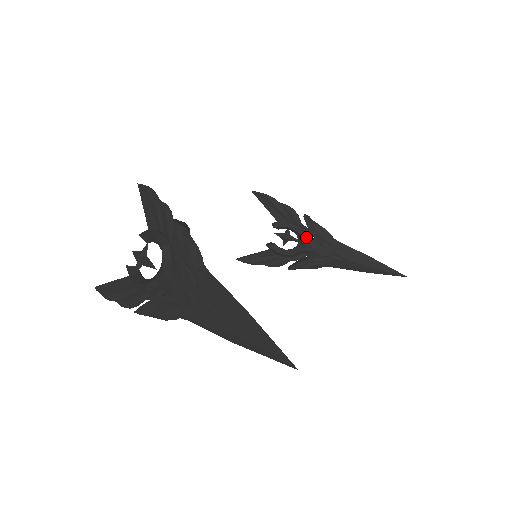
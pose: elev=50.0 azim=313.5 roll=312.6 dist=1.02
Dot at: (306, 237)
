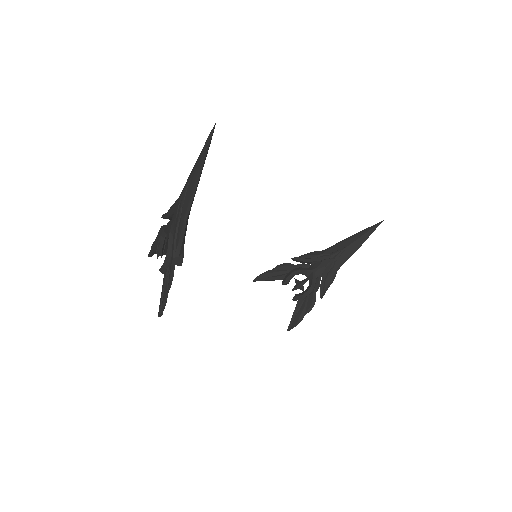
Dot at: (306, 268)
